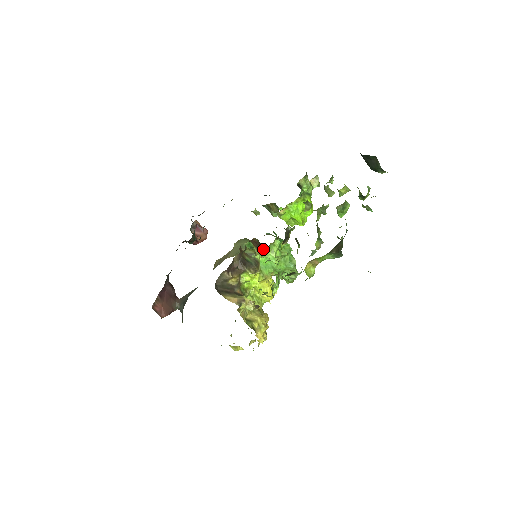
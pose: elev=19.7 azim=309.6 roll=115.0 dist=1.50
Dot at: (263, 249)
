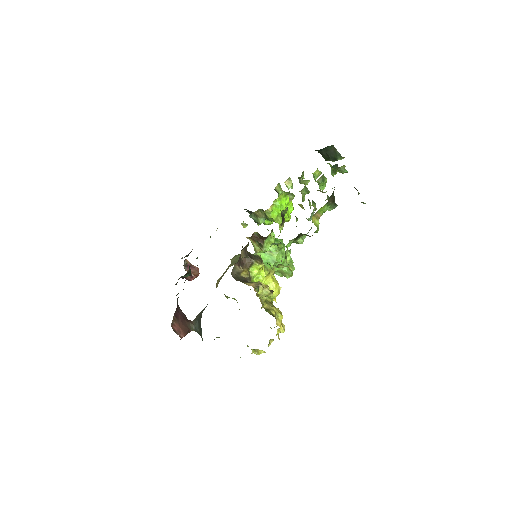
Dot at: (263, 241)
